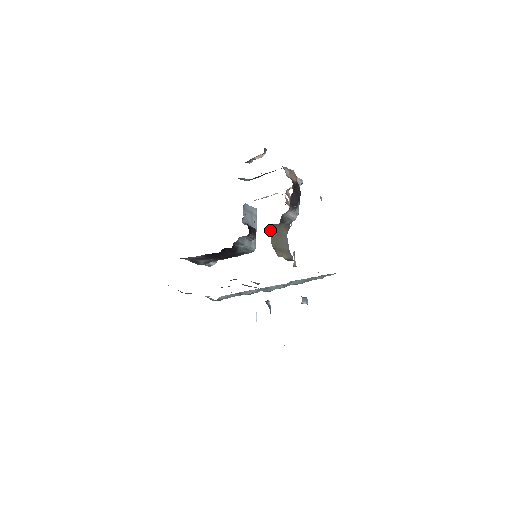
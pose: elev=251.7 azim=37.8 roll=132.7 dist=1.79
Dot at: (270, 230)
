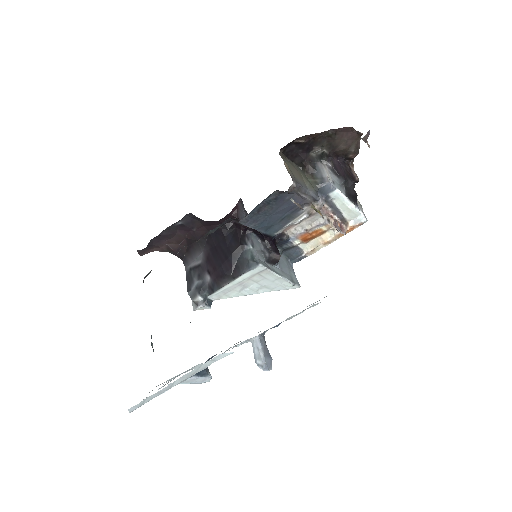
Dot at: (293, 164)
